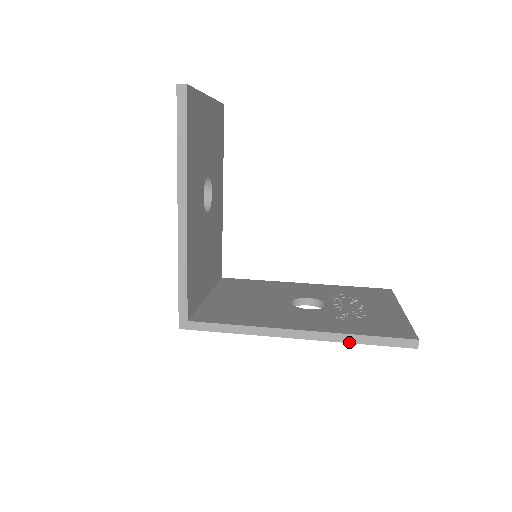
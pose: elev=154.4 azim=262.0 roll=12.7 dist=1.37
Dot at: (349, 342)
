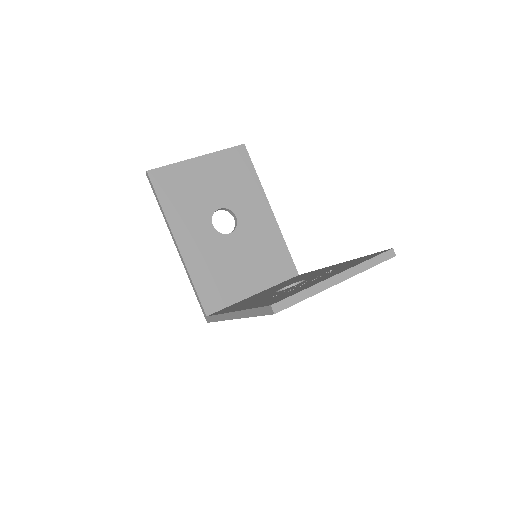
Dot at: (250, 316)
